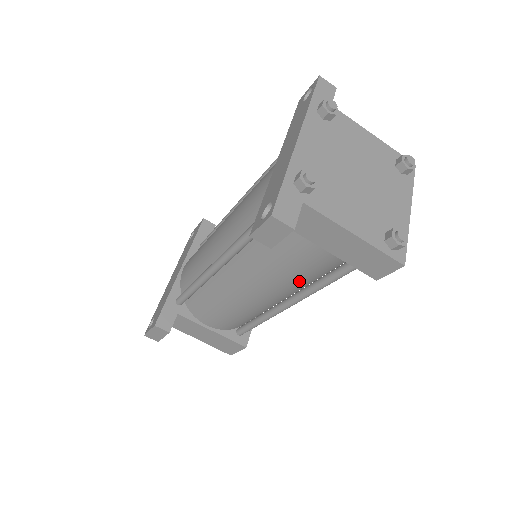
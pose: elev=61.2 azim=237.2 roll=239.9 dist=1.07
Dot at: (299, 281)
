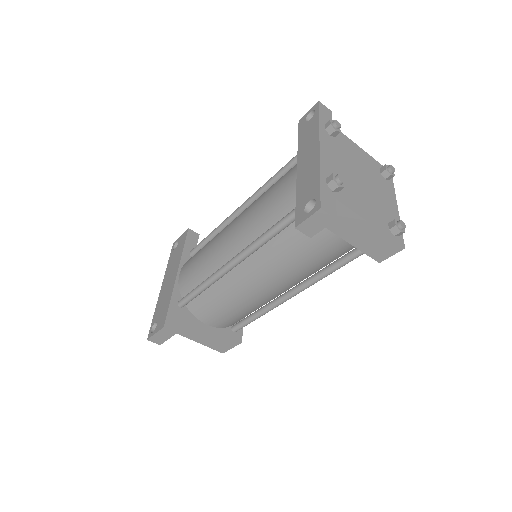
Dot at: (309, 271)
